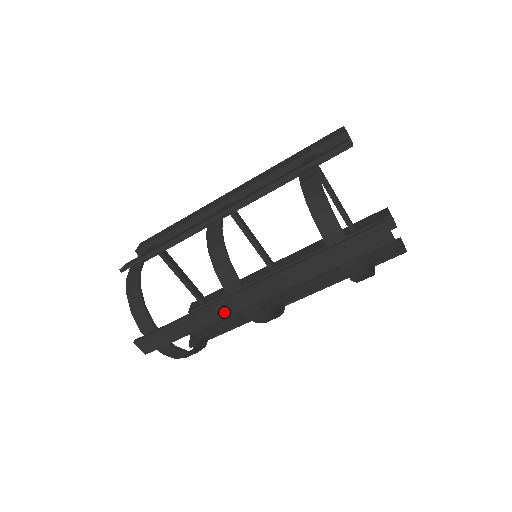
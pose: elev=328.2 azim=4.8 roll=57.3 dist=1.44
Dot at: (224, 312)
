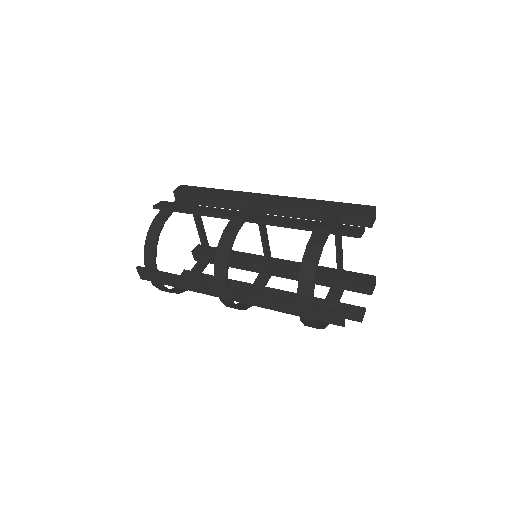
Dot at: (207, 291)
